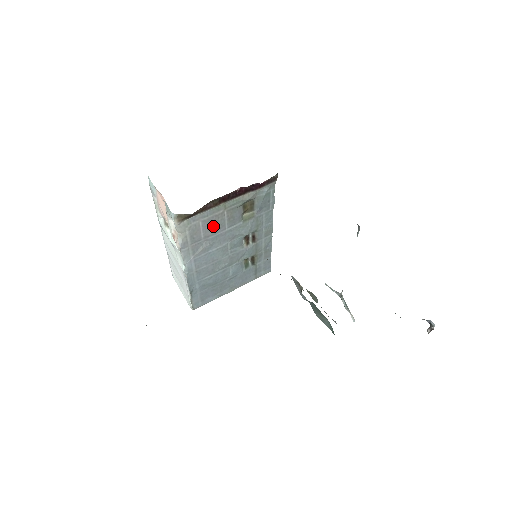
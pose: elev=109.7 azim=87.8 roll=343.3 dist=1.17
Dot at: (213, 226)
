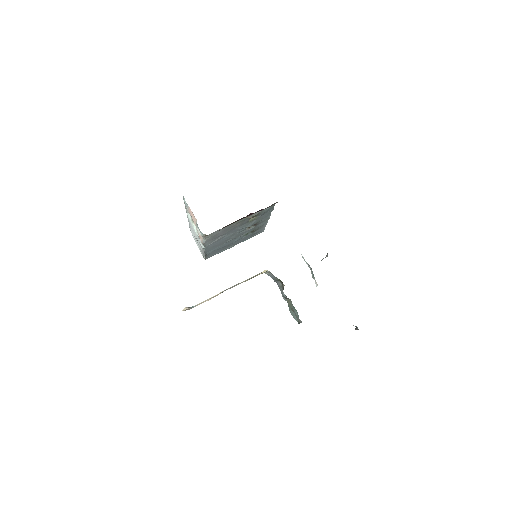
Dot at: (228, 230)
